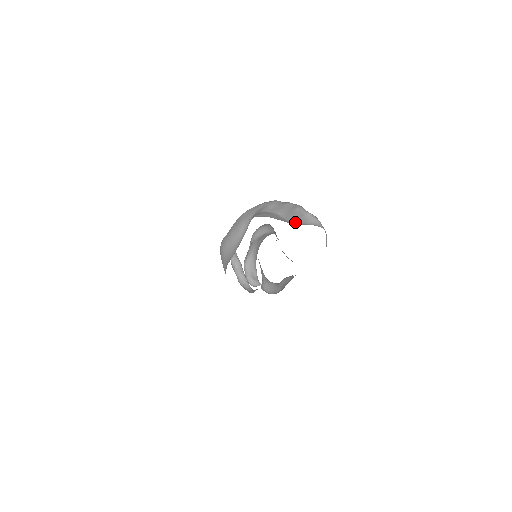
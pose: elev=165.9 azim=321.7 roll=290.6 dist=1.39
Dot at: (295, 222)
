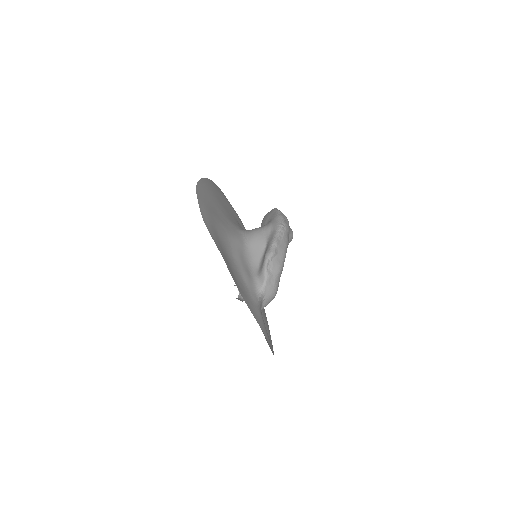
Dot at: (260, 265)
